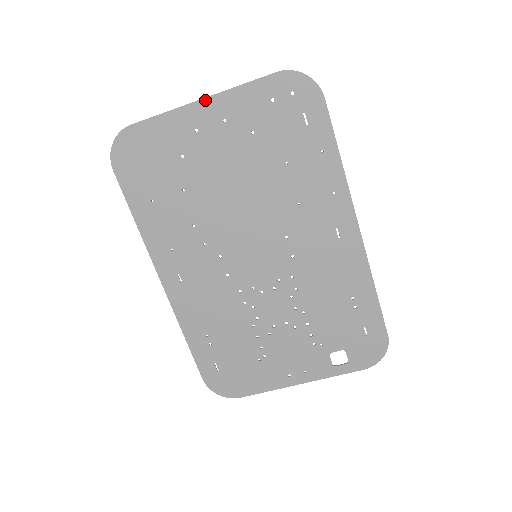
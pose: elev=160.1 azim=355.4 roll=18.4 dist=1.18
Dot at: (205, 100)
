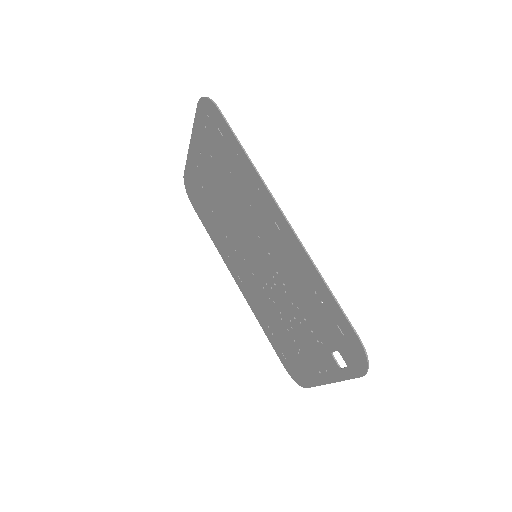
Dot at: (191, 143)
